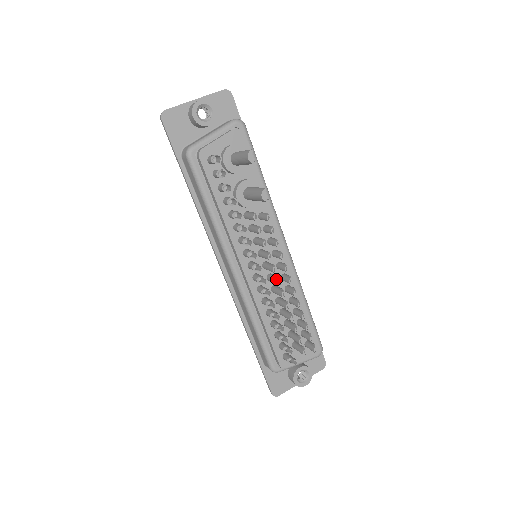
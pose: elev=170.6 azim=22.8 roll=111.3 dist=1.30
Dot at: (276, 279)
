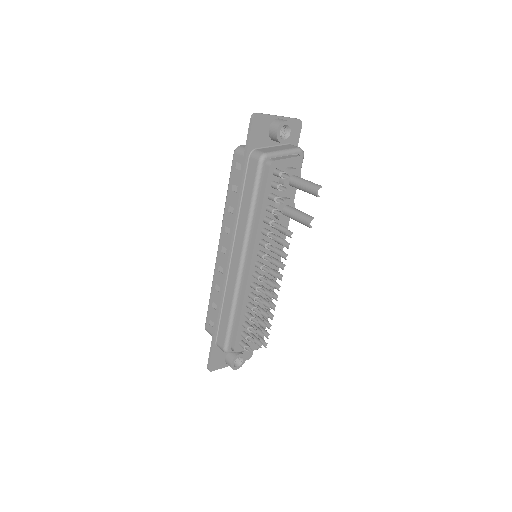
Dot at: (273, 283)
